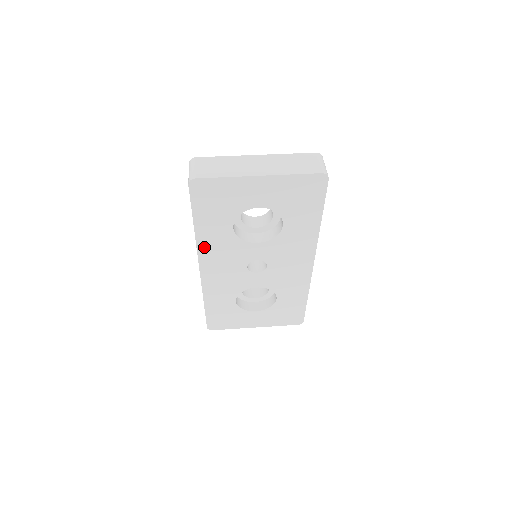
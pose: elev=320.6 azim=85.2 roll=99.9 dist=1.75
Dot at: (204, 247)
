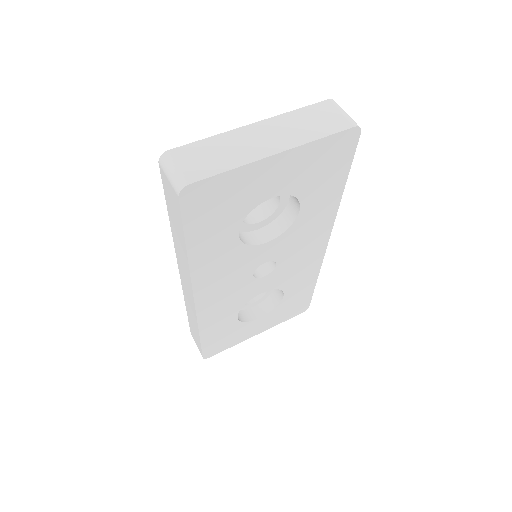
Dot at: (200, 272)
